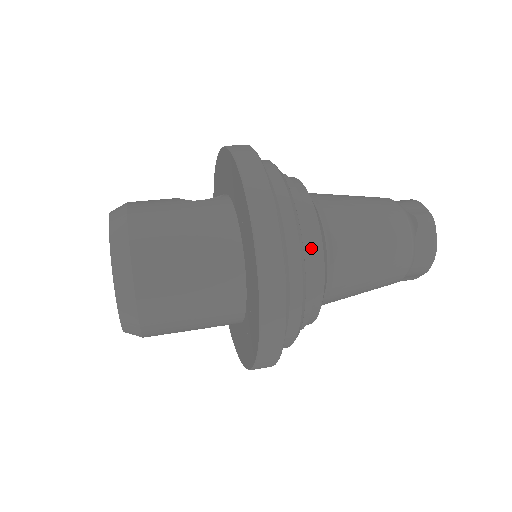
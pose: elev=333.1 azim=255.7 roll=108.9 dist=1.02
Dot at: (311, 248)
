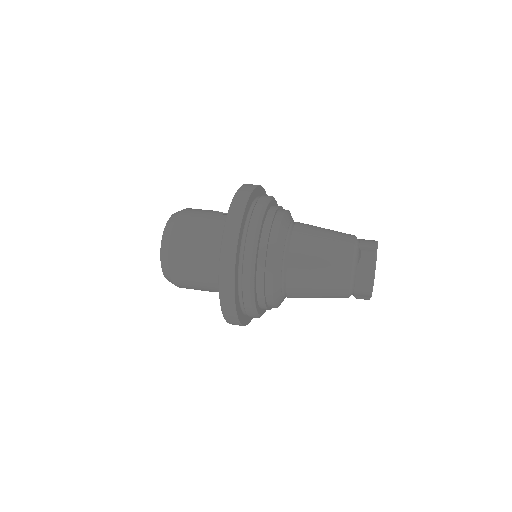
Dot at: (265, 254)
